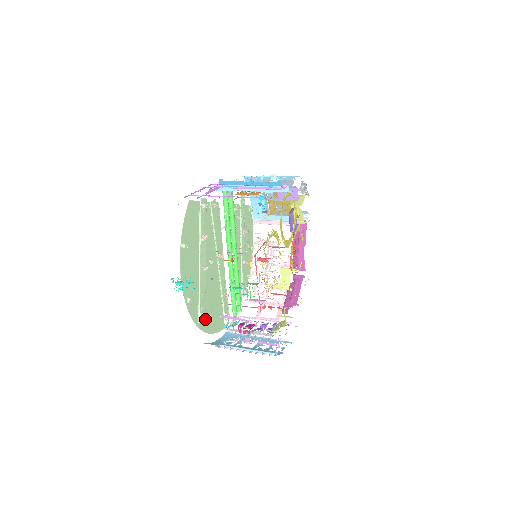
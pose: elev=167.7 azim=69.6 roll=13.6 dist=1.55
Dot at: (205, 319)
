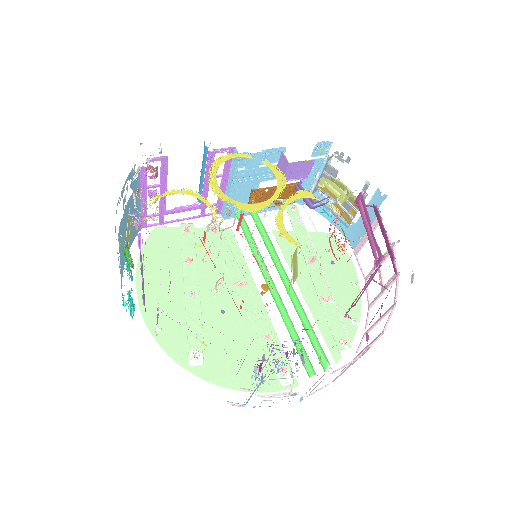
Dot at: (211, 364)
